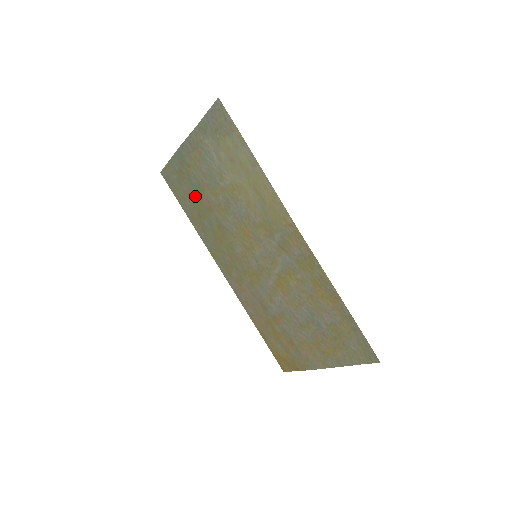
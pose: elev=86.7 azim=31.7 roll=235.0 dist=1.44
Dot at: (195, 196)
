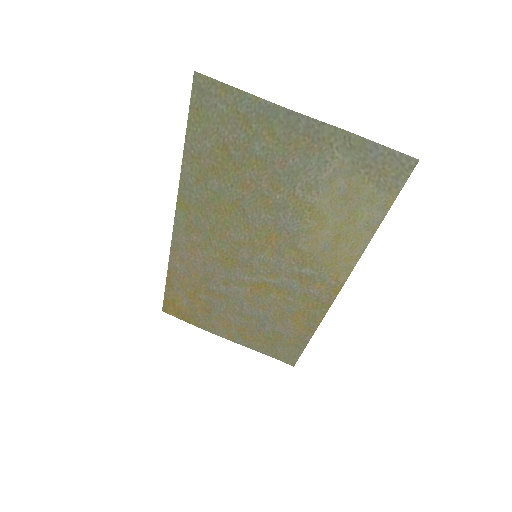
Dot at: (235, 155)
